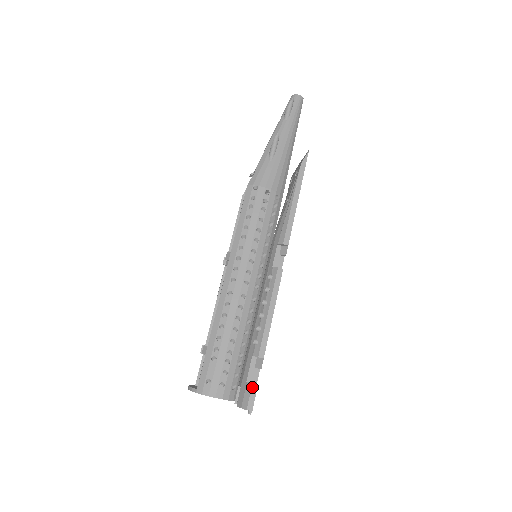
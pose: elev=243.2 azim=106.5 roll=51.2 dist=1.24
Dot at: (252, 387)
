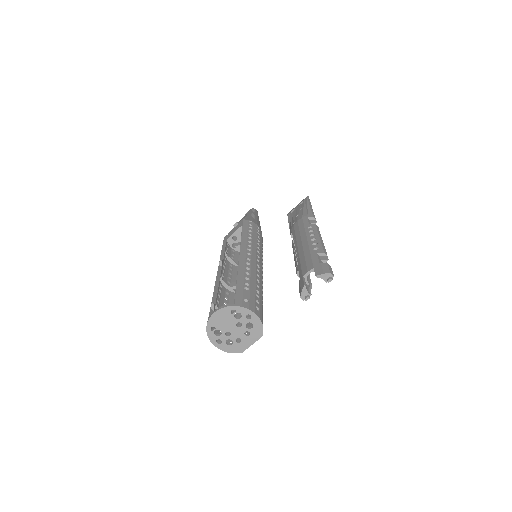
Dot at: (328, 264)
